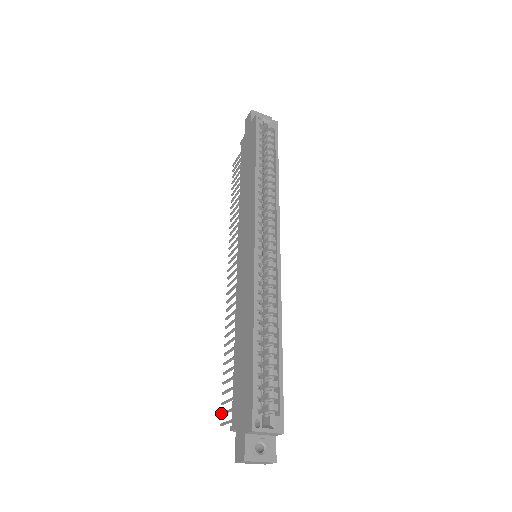
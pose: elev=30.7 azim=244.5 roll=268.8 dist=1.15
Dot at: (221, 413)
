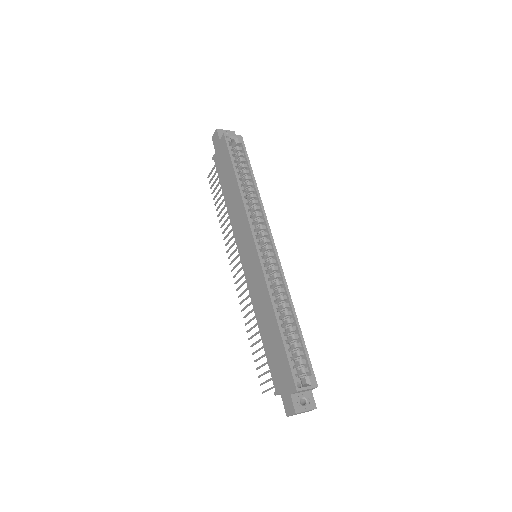
Dot at: (260, 384)
